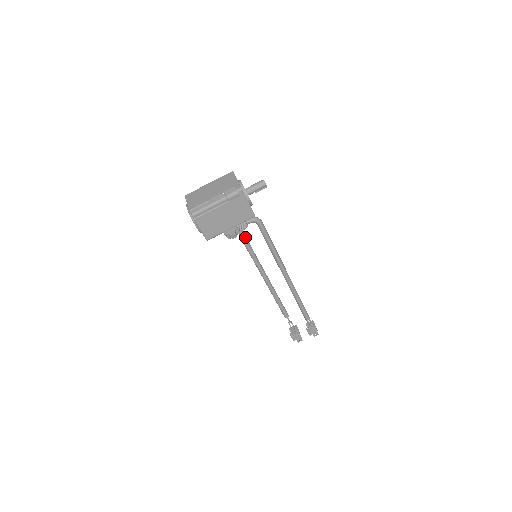
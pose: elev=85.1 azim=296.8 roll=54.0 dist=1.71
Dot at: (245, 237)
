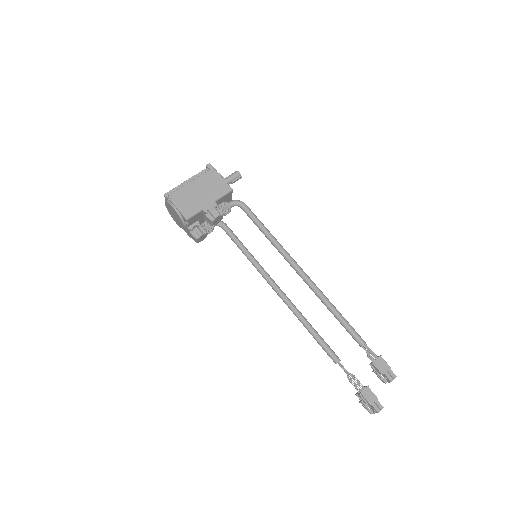
Dot at: (238, 239)
